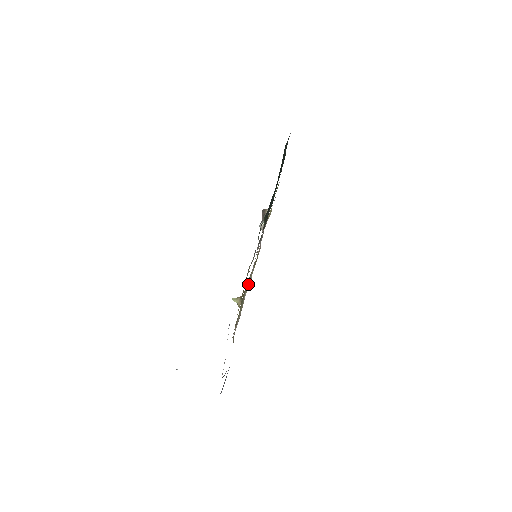
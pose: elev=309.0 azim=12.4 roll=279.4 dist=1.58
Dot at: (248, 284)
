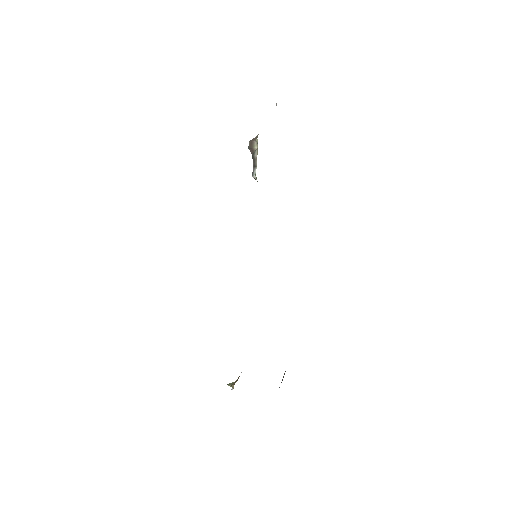
Dot at: occluded
